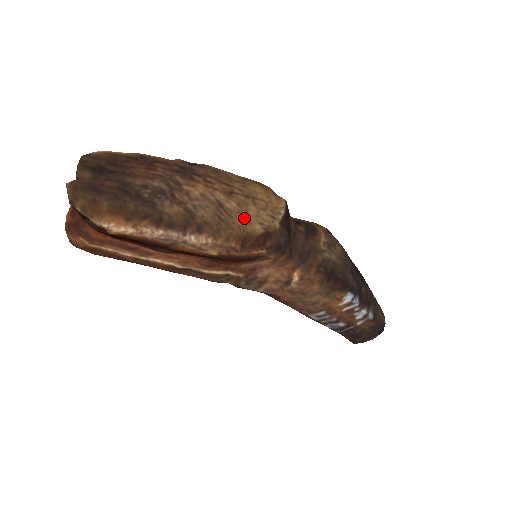
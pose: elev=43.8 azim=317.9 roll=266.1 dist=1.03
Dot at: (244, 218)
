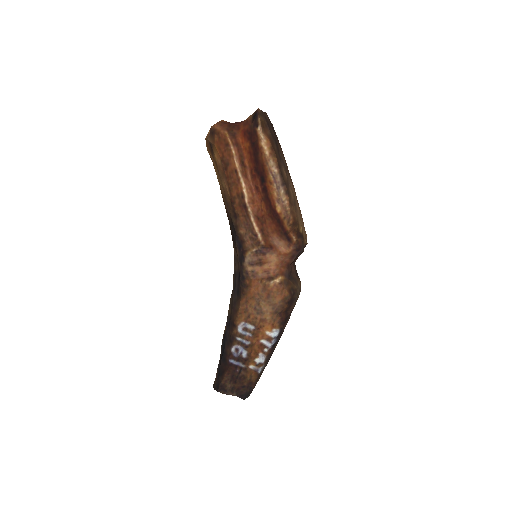
Dot at: (300, 218)
